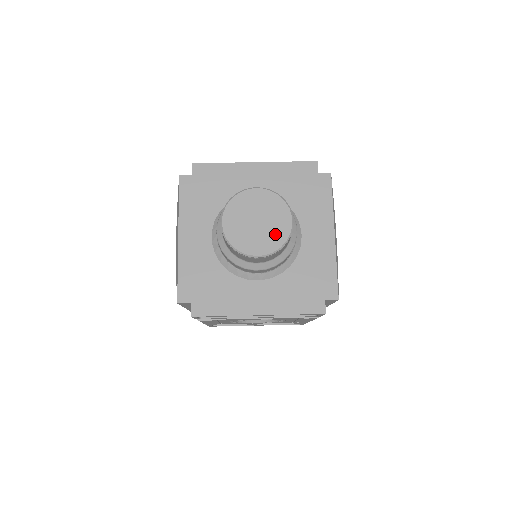
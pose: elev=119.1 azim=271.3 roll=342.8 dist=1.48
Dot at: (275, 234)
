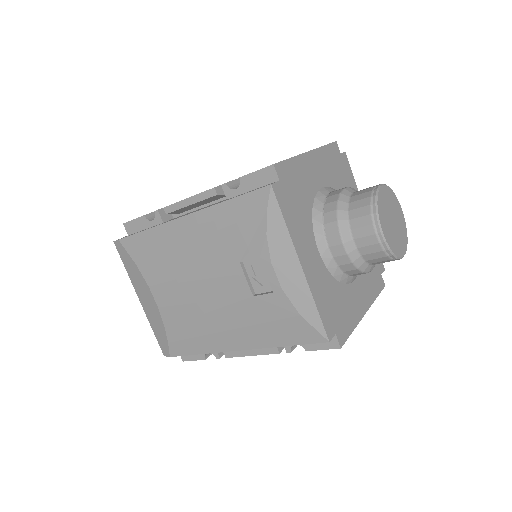
Dot at: (402, 229)
